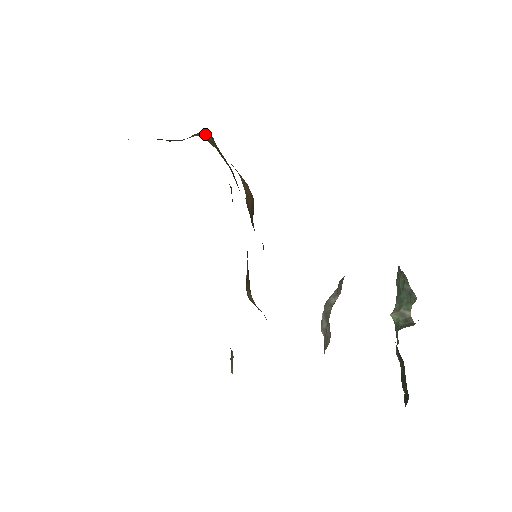
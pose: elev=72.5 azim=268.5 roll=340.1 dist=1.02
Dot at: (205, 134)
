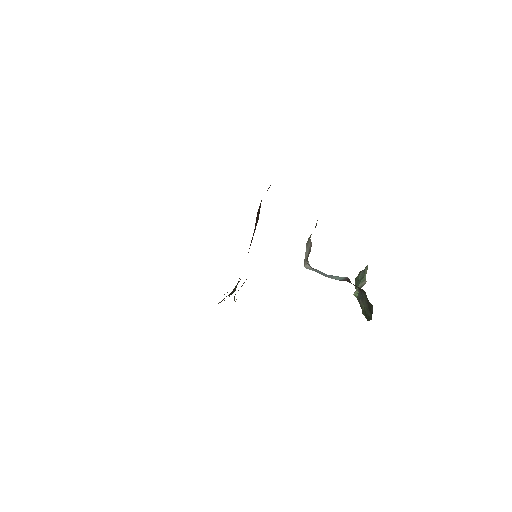
Dot at: occluded
